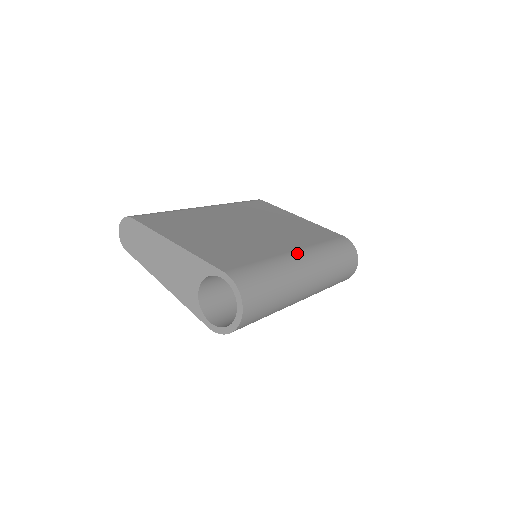
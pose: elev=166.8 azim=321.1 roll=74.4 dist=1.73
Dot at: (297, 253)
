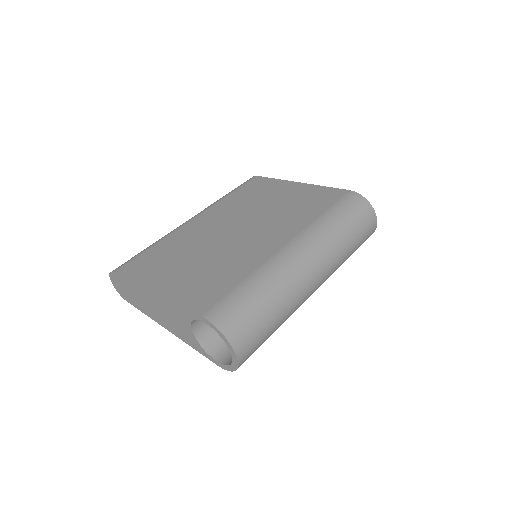
Dot at: (289, 246)
